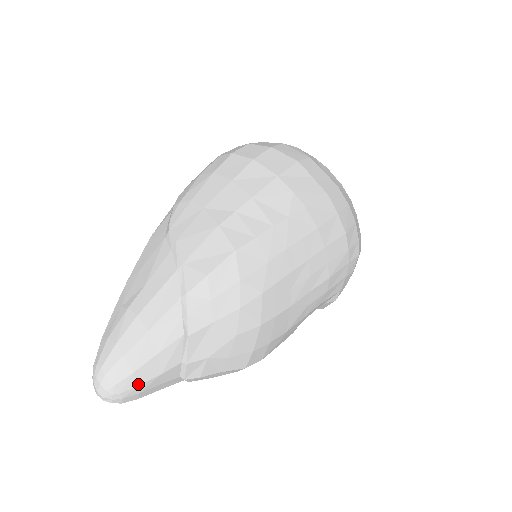
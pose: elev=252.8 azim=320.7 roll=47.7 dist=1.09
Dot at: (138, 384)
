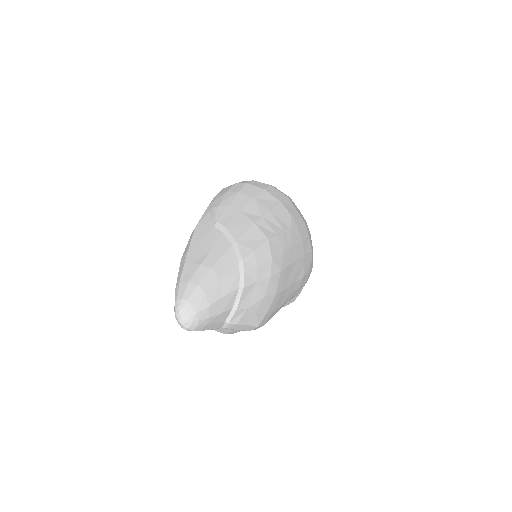
Dot at: (209, 316)
